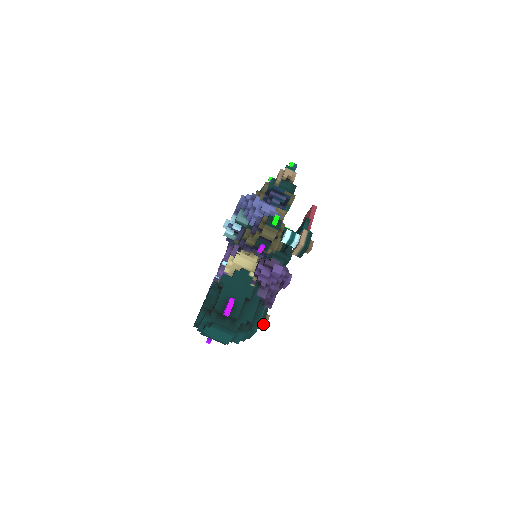
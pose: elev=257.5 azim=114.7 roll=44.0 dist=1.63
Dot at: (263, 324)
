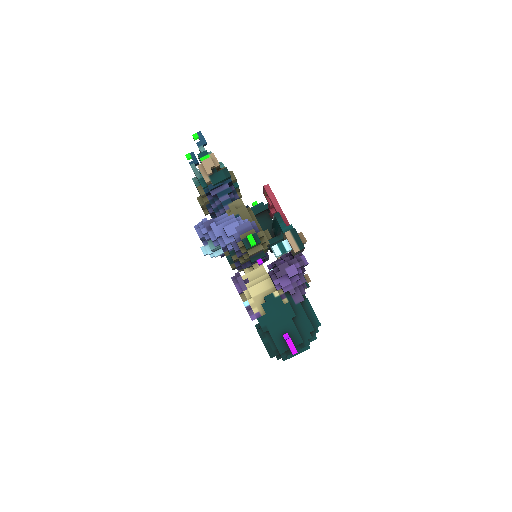
Dot at: occluded
